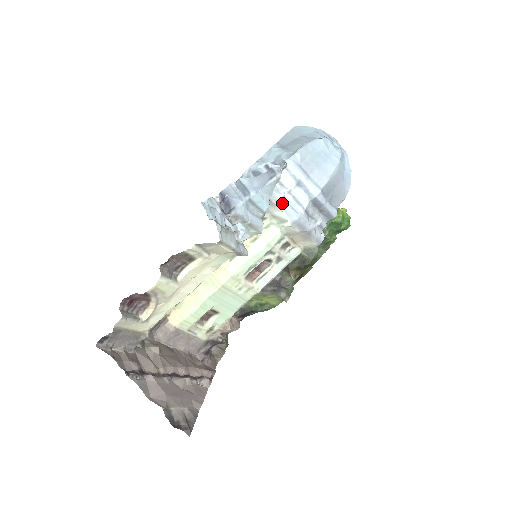
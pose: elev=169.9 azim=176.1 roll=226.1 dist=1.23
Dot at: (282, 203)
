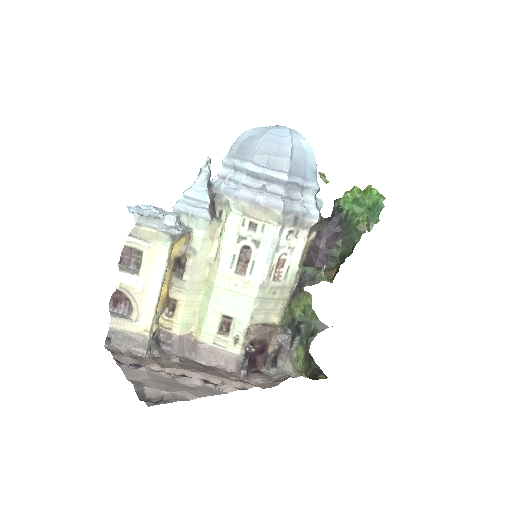
Dot at: (223, 189)
